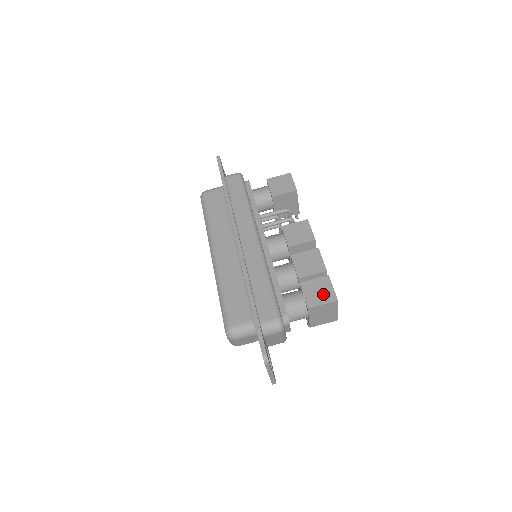
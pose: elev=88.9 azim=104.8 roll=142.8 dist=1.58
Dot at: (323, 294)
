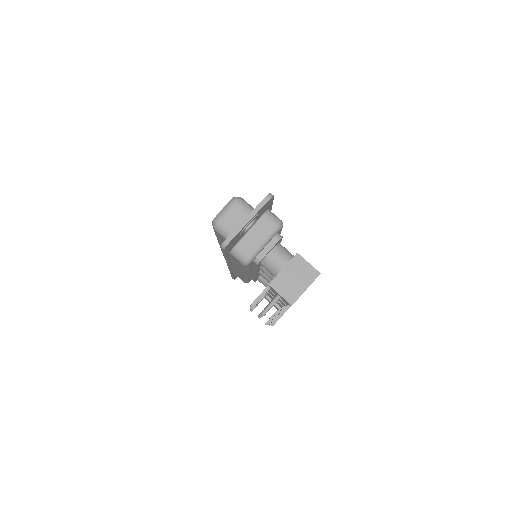
Dot at: occluded
